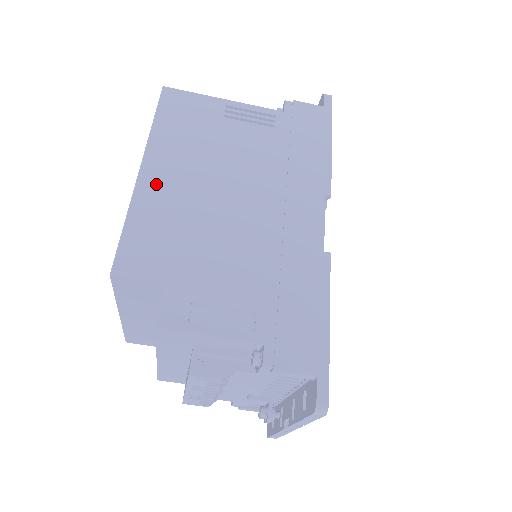
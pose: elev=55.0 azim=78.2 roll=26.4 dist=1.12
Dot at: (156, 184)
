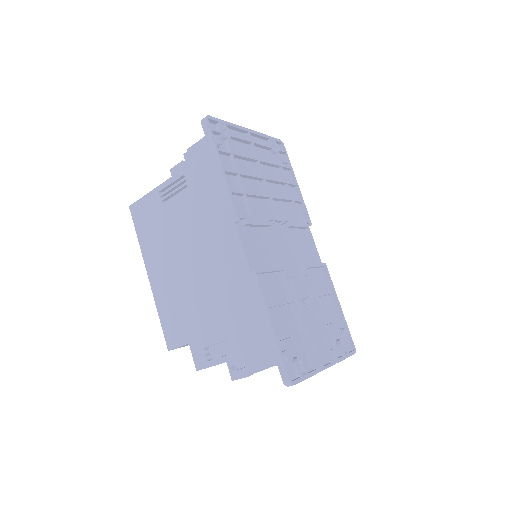
Dot at: (158, 282)
